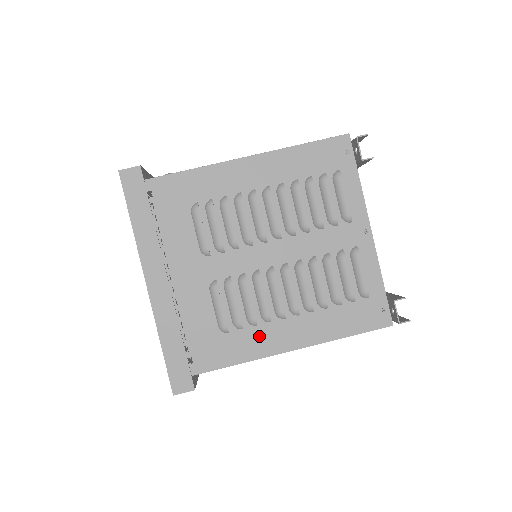
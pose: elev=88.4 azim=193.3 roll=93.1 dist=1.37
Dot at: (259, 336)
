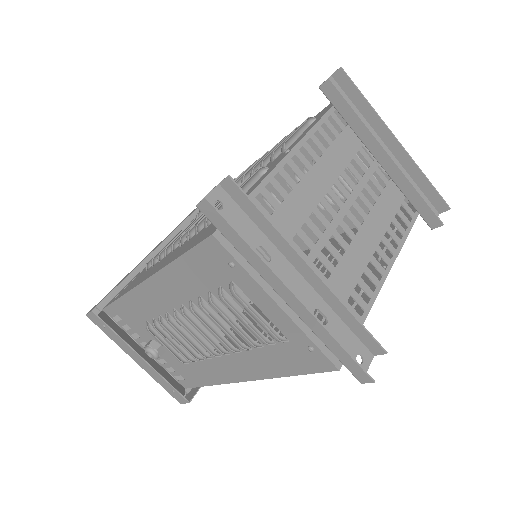
Dot at: (151, 270)
